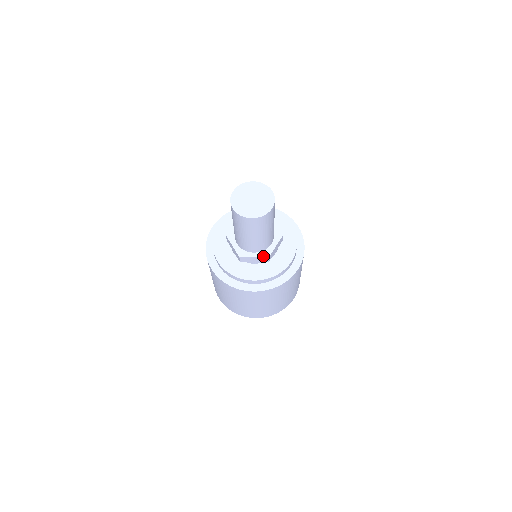
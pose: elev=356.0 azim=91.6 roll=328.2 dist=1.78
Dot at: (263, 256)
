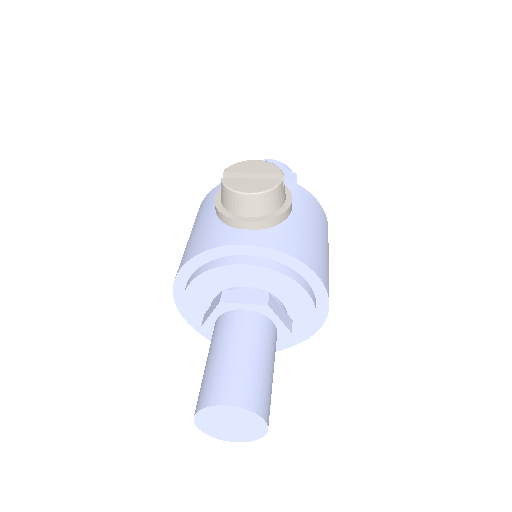
Dot at: occluded
